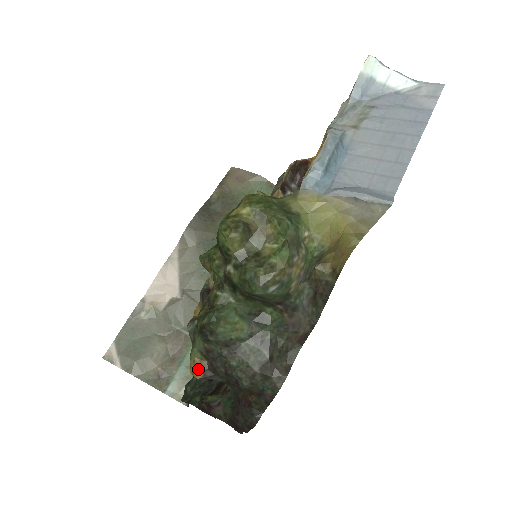
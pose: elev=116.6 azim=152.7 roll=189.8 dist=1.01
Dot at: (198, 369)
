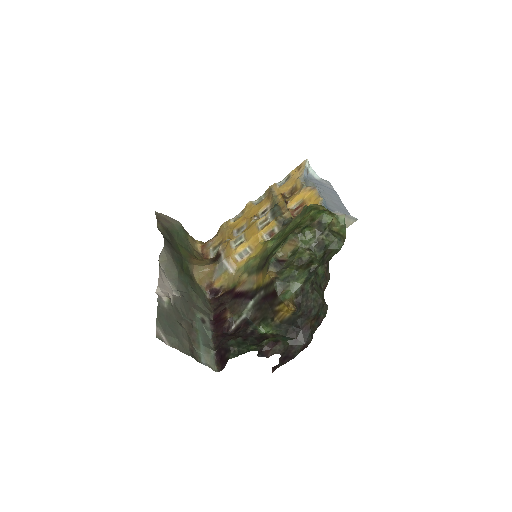
Dot at: (293, 304)
